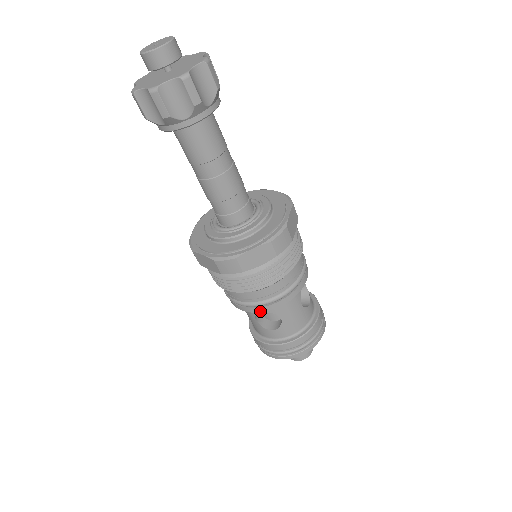
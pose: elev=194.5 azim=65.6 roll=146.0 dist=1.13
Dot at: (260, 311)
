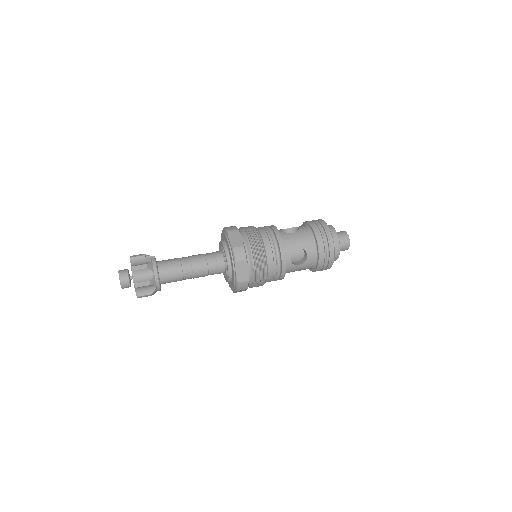
Dot at: occluded
